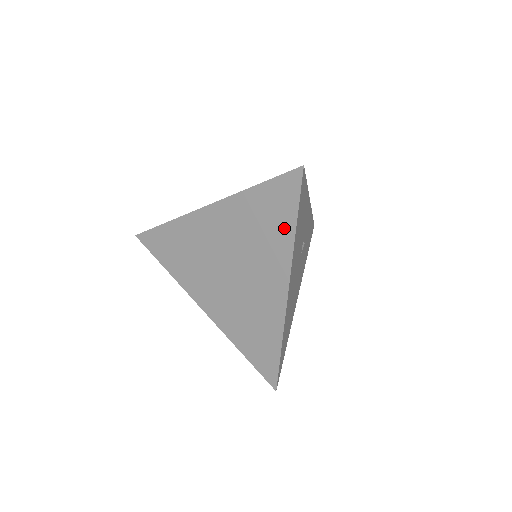
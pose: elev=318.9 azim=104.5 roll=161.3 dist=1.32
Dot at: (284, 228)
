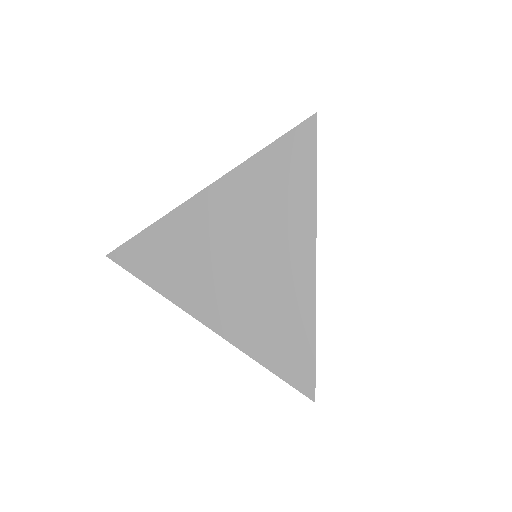
Dot at: (302, 186)
